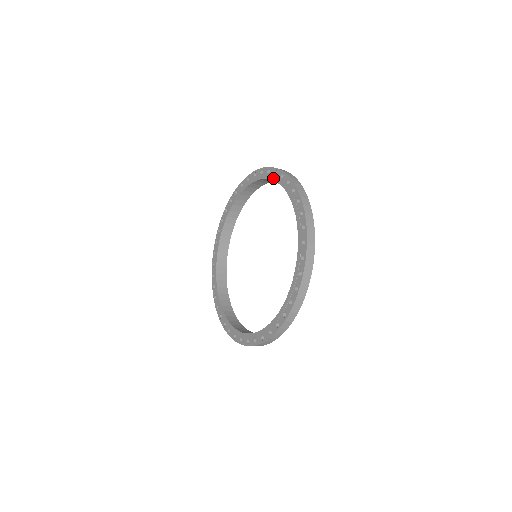
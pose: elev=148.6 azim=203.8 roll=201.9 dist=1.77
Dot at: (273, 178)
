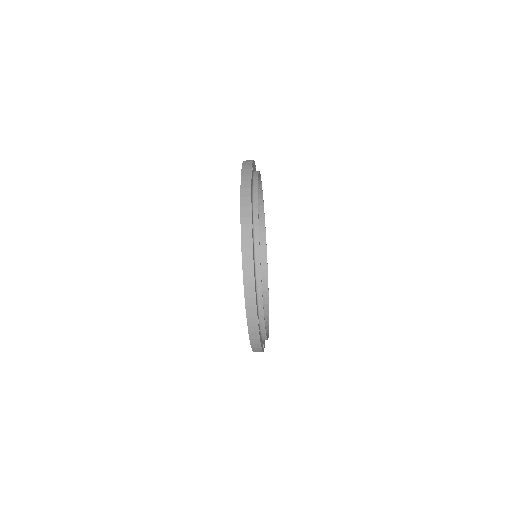
Dot at: occluded
